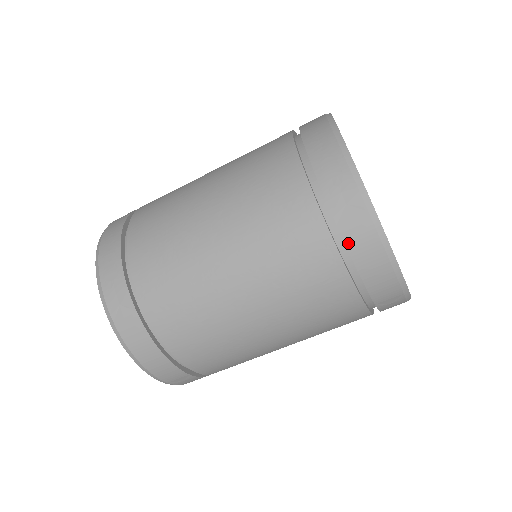
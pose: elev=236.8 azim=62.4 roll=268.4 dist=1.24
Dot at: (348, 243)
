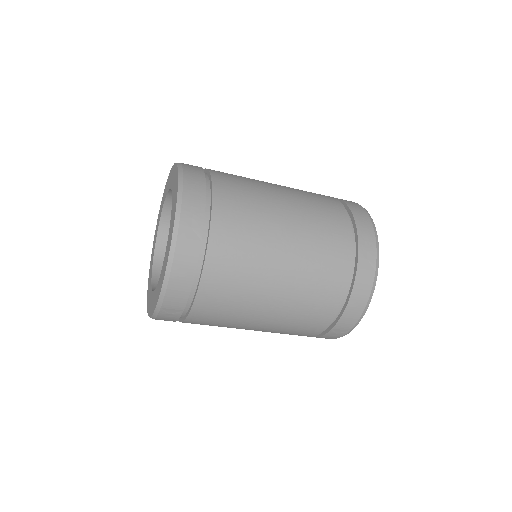
Dot at: (356, 282)
